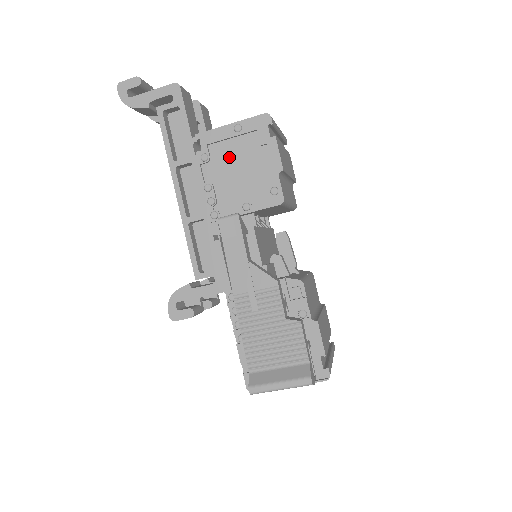
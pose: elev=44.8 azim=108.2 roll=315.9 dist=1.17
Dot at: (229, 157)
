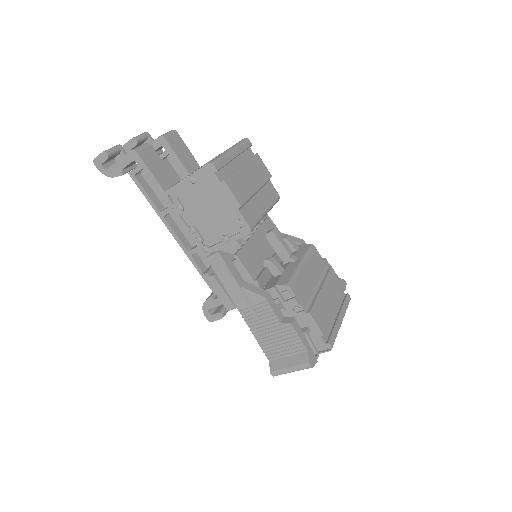
Dot at: (197, 203)
